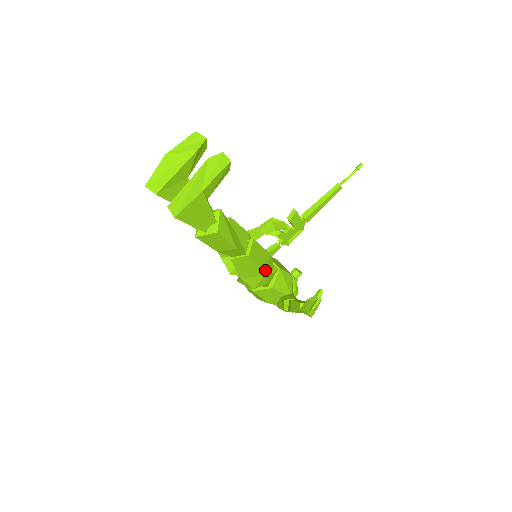
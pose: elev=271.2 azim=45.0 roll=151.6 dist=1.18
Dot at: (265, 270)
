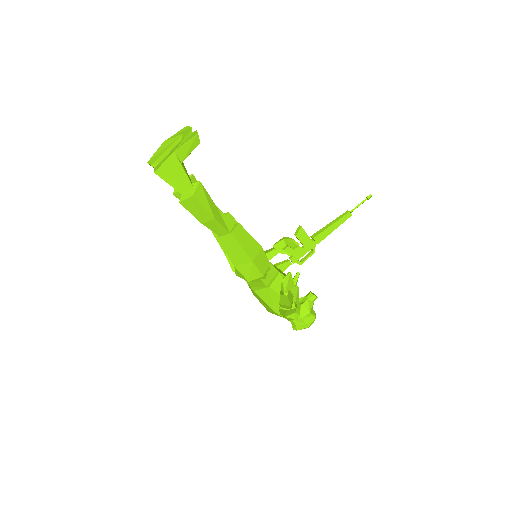
Dot at: (254, 258)
